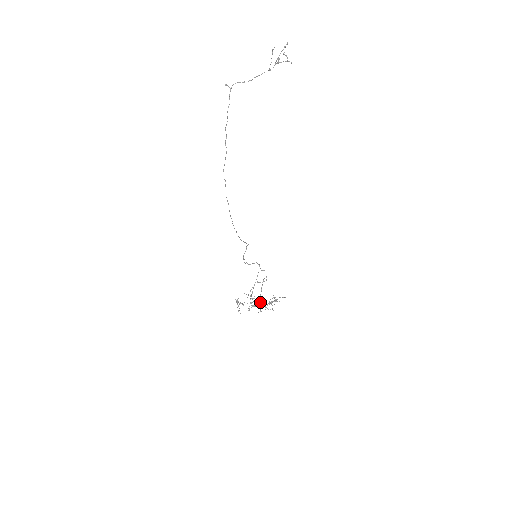
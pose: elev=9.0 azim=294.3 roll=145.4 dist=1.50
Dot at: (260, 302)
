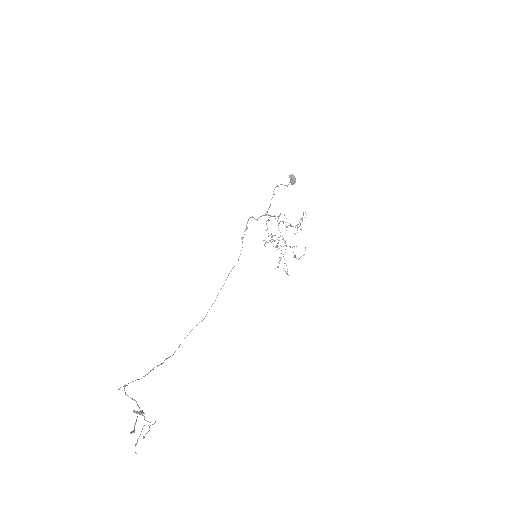
Dot at: occluded
